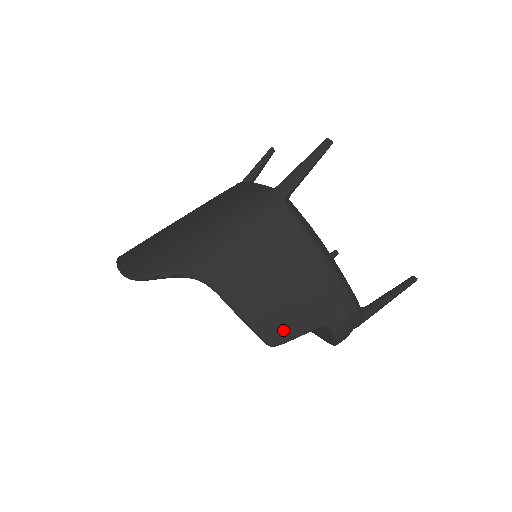
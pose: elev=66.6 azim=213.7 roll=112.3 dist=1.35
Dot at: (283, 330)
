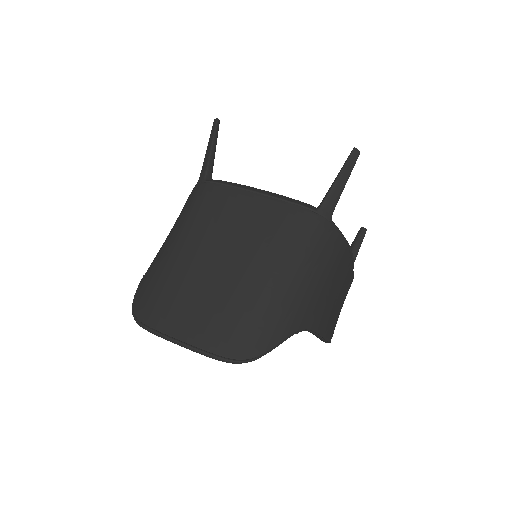
Dot at: (334, 325)
